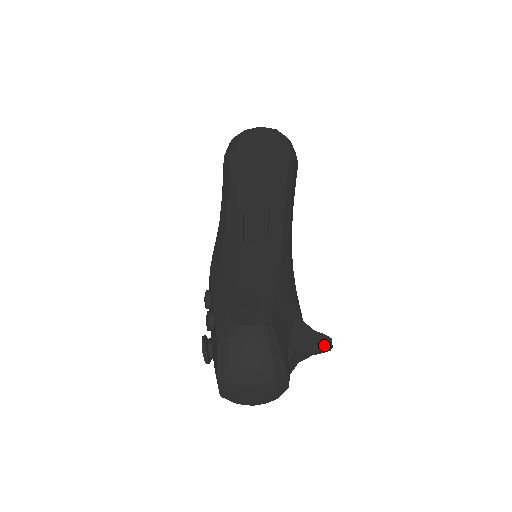
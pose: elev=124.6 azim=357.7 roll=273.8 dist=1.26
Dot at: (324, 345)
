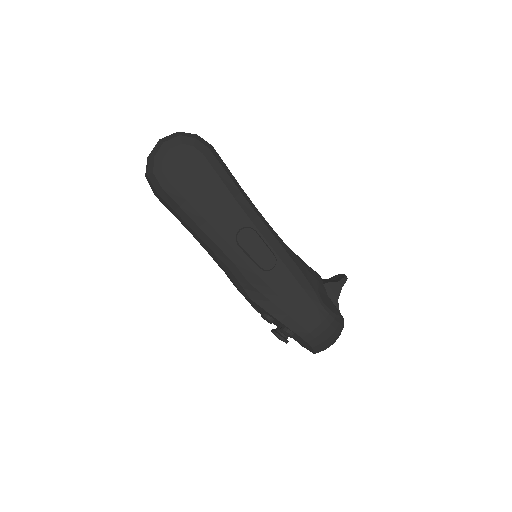
Dot at: occluded
